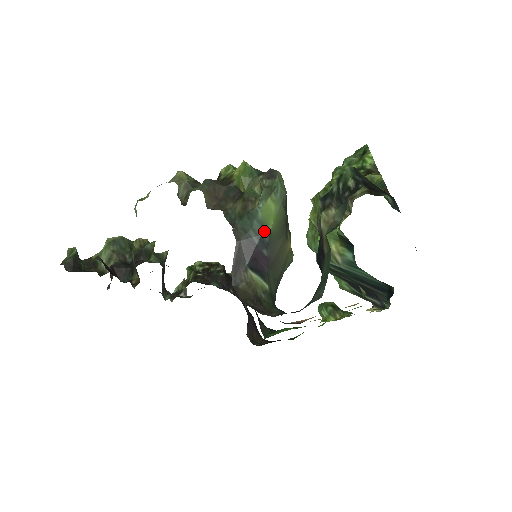
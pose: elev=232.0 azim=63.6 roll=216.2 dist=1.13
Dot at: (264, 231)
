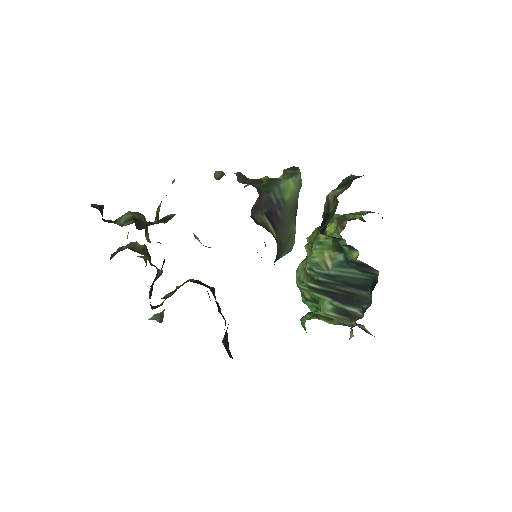
Dot at: (282, 198)
